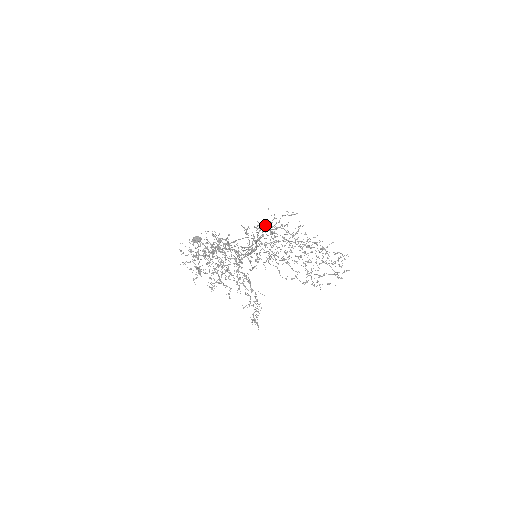
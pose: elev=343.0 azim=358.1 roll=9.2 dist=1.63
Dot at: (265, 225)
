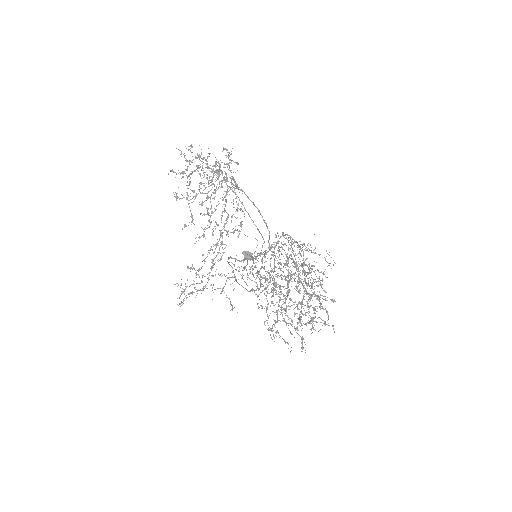
Dot at: occluded
